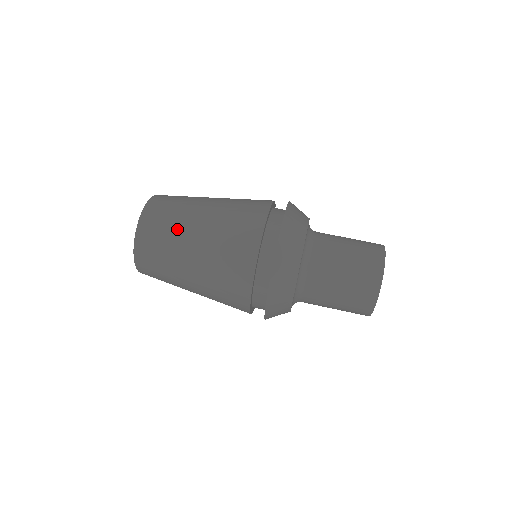
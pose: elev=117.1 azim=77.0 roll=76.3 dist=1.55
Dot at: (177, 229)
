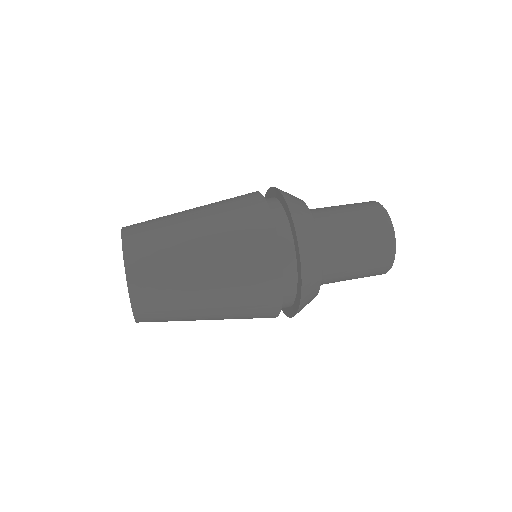
Dot at: (171, 222)
